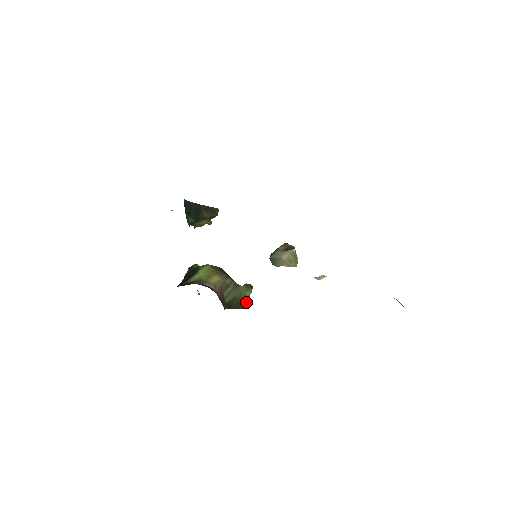
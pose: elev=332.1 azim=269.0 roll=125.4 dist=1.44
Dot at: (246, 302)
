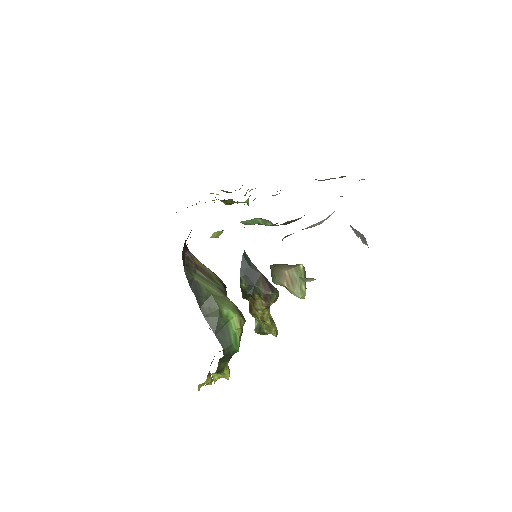
Dot at: (229, 339)
